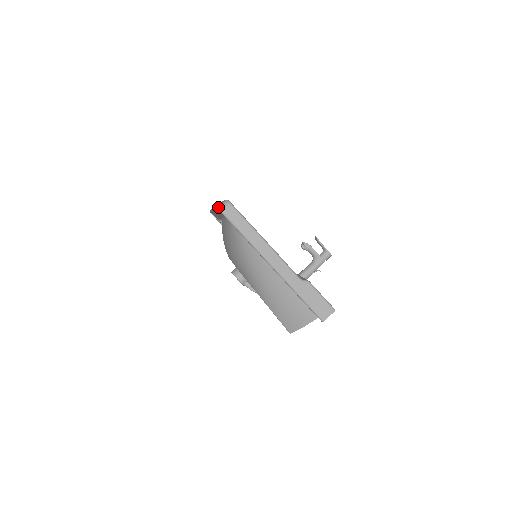
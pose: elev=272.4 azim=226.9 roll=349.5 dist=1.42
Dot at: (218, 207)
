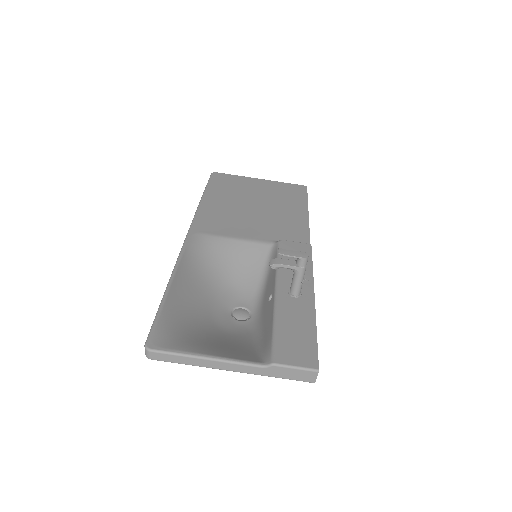
Dot at: occluded
